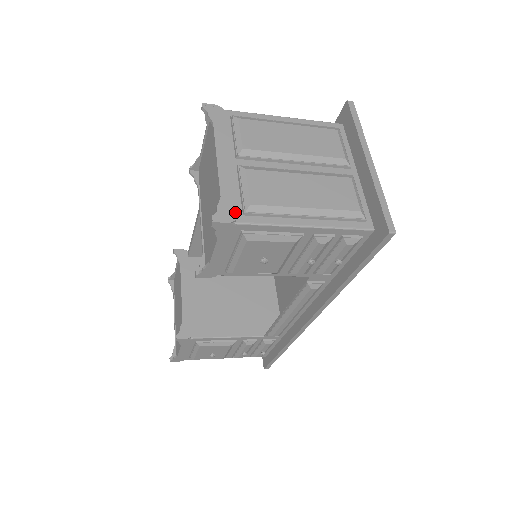
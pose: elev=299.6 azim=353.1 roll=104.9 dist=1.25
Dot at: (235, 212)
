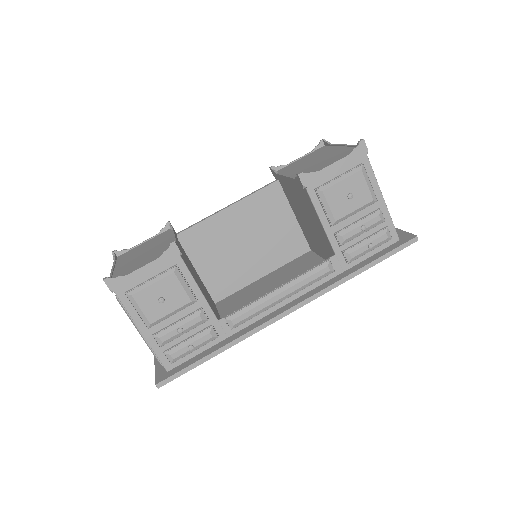
Dot at: occluded
